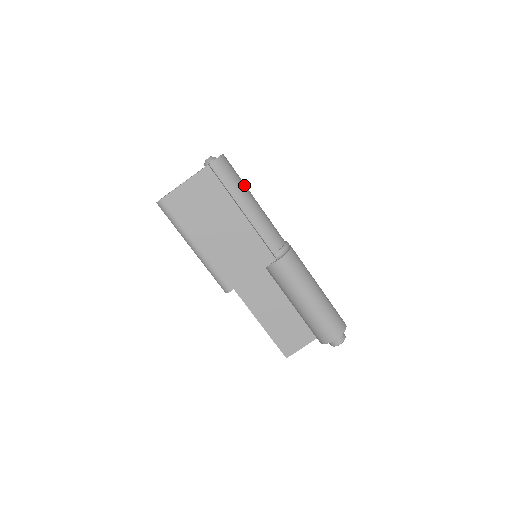
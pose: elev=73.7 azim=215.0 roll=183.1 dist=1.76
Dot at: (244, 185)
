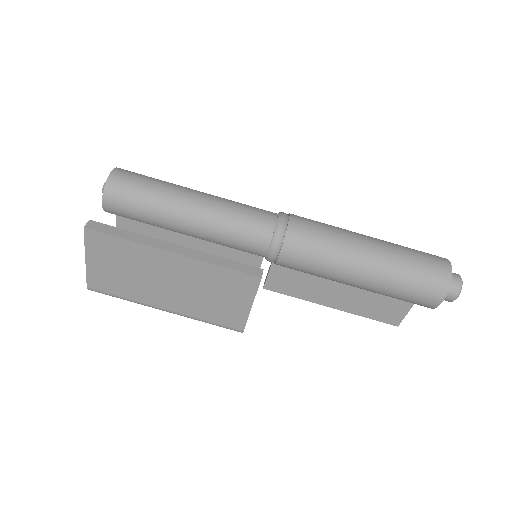
Dot at: (165, 192)
